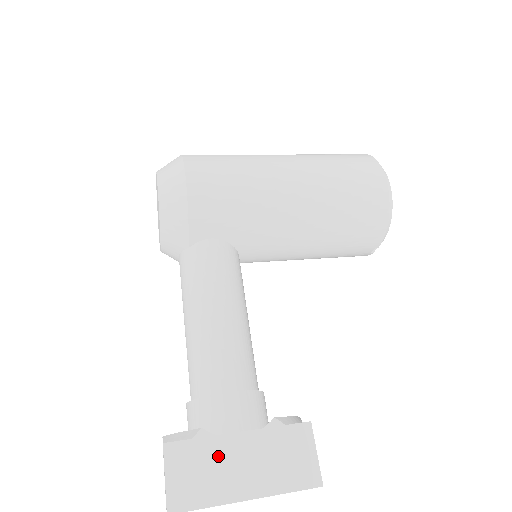
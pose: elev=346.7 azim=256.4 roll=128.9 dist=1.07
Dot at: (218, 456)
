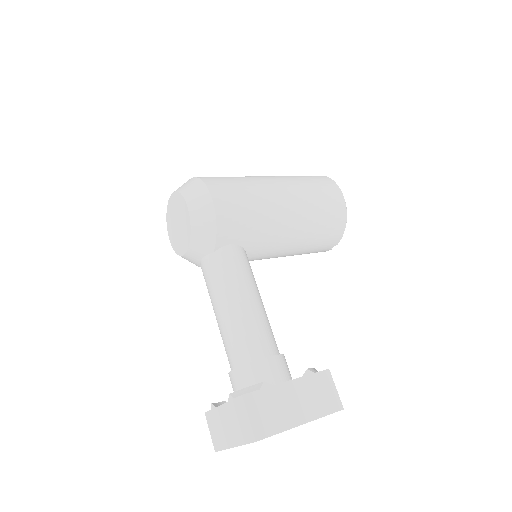
Dot at: (278, 399)
